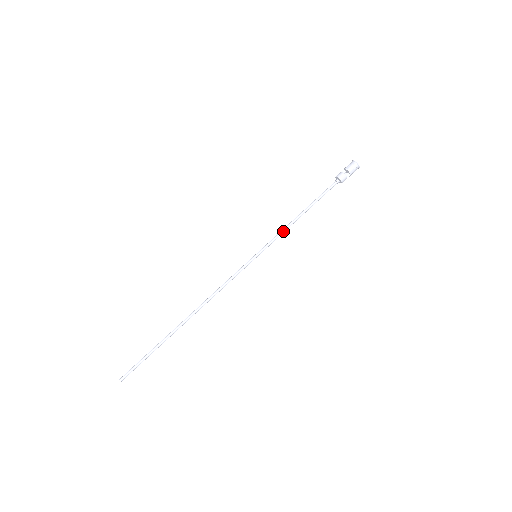
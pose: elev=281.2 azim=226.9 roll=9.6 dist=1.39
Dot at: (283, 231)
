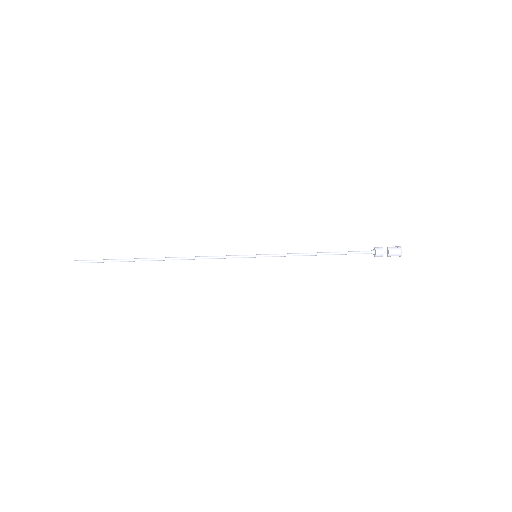
Dot at: (294, 255)
